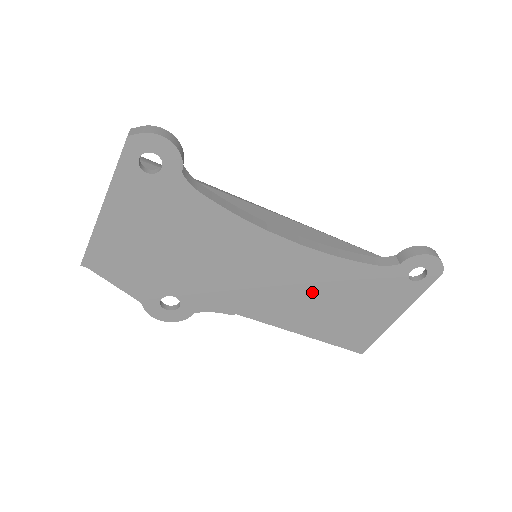
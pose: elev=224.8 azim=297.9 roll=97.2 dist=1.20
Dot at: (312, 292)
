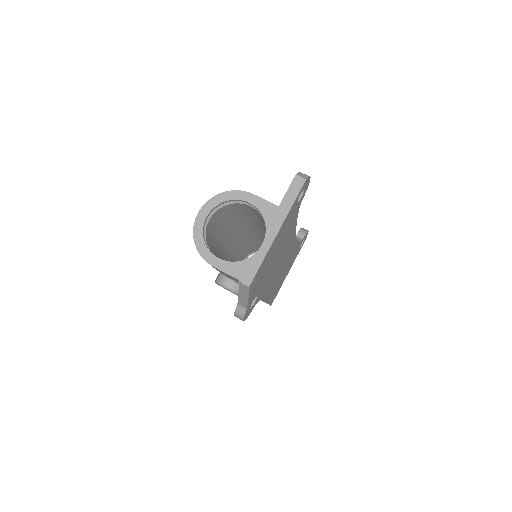
Dot at: (283, 268)
